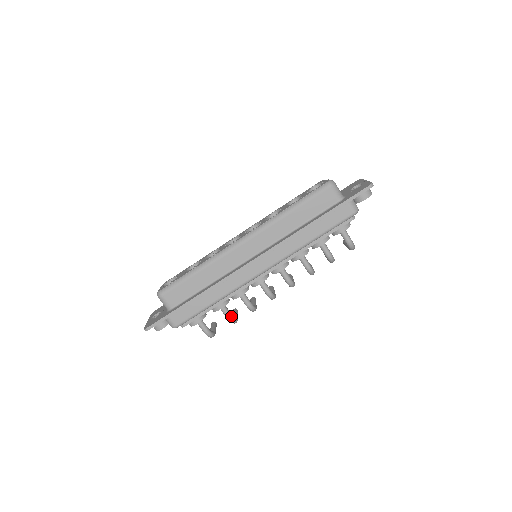
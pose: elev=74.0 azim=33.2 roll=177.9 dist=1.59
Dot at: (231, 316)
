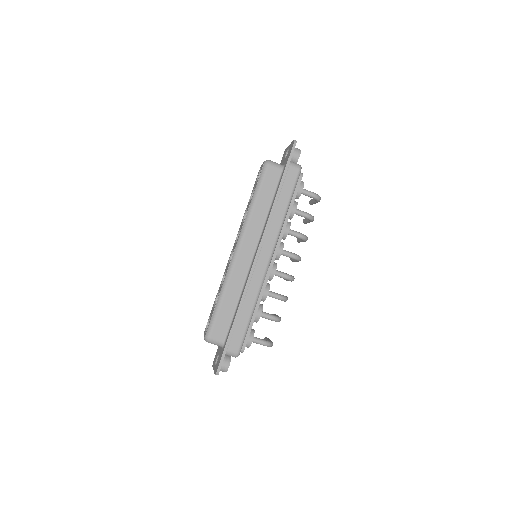
Dot at: (273, 316)
